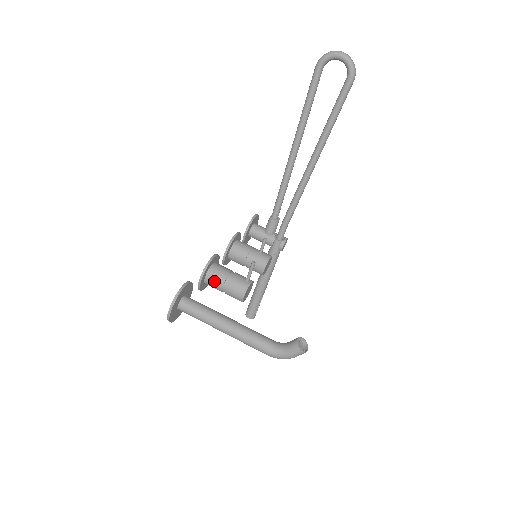
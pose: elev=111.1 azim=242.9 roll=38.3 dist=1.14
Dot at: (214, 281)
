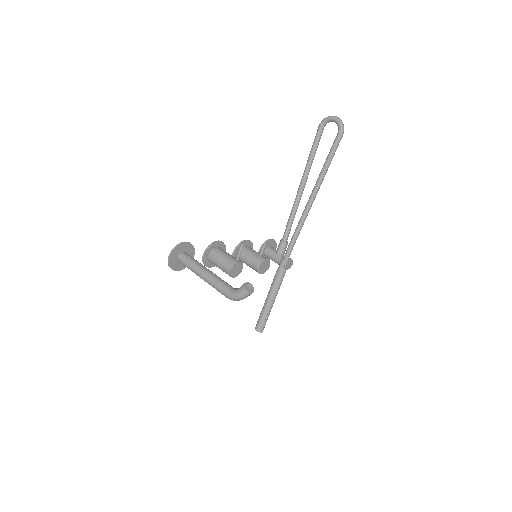
Dot at: (214, 257)
